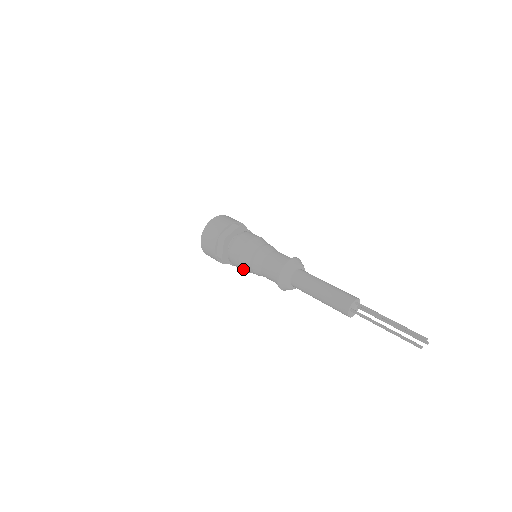
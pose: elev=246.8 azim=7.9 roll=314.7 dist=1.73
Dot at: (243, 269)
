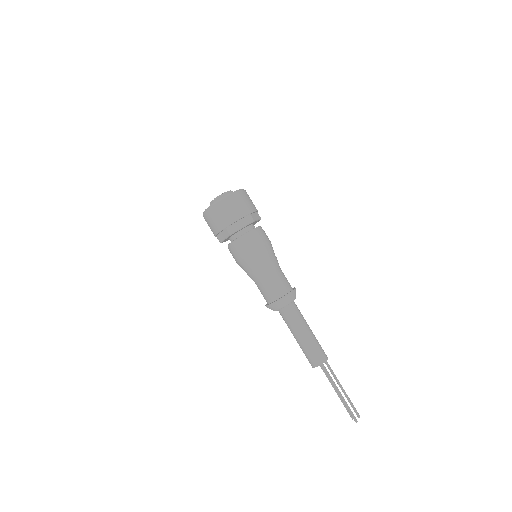
Dot at: (245, 259)
